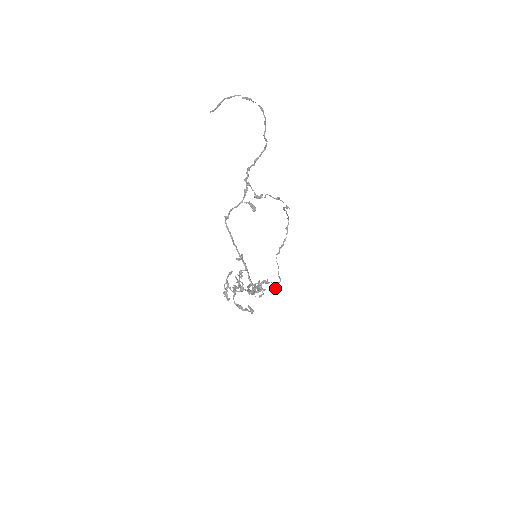
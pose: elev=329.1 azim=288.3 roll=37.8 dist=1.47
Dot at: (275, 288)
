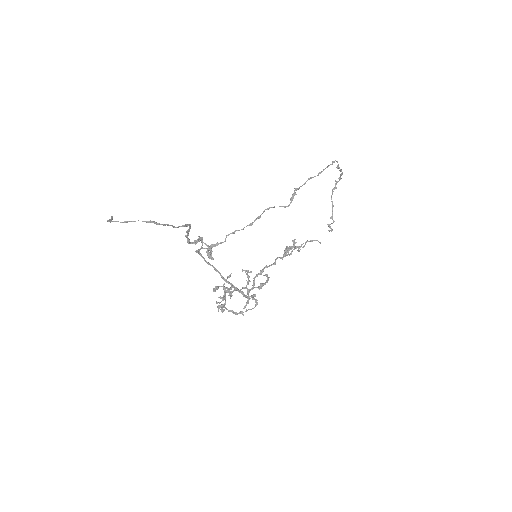
Dot at: (329, 227)
